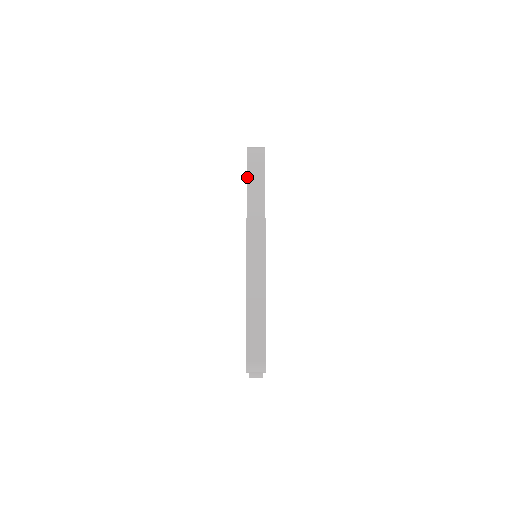
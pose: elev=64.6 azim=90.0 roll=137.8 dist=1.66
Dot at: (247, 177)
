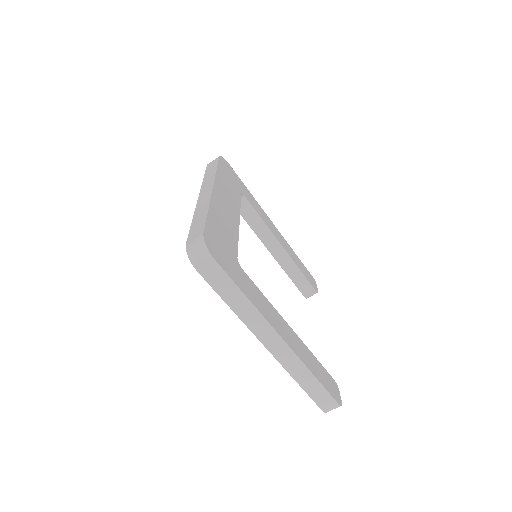
Dot at: (215, 291)
